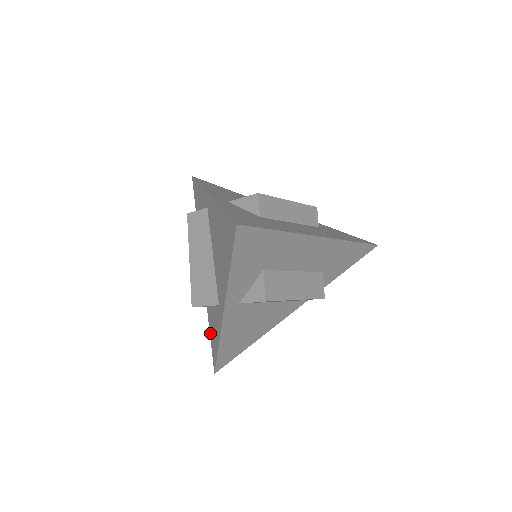
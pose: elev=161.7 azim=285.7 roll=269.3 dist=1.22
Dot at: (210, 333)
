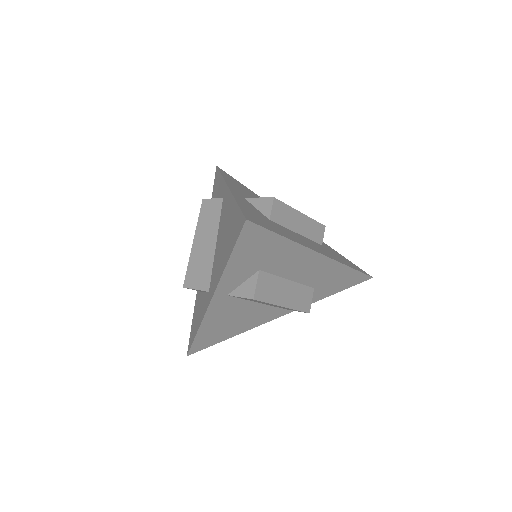
Dot at: (193, 317)
